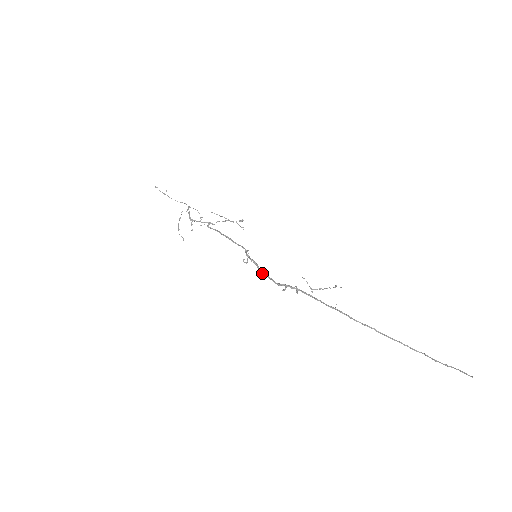
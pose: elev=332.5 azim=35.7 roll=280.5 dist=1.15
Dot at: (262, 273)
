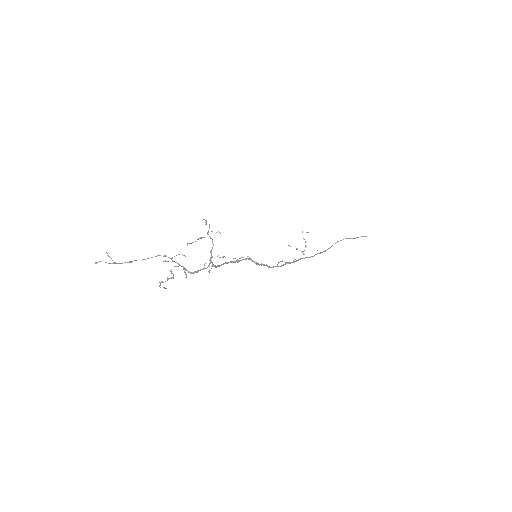
Dot at: occluded
